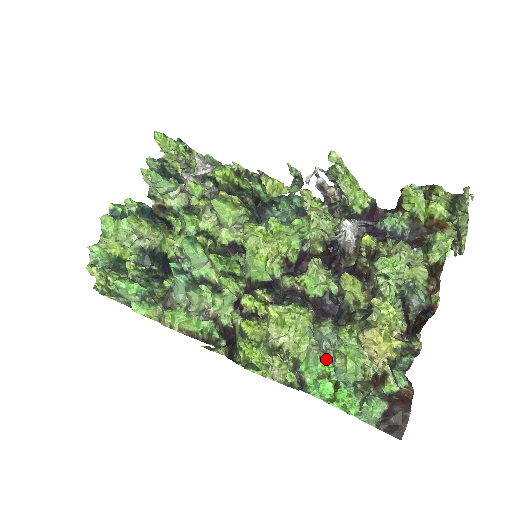
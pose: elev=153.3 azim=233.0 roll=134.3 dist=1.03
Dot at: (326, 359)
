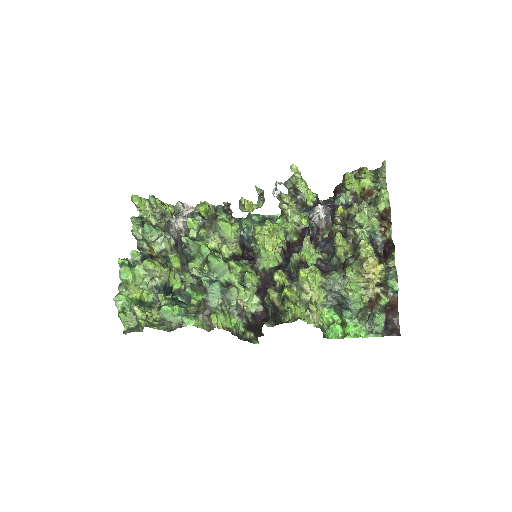
Dot at: (327, 312)
